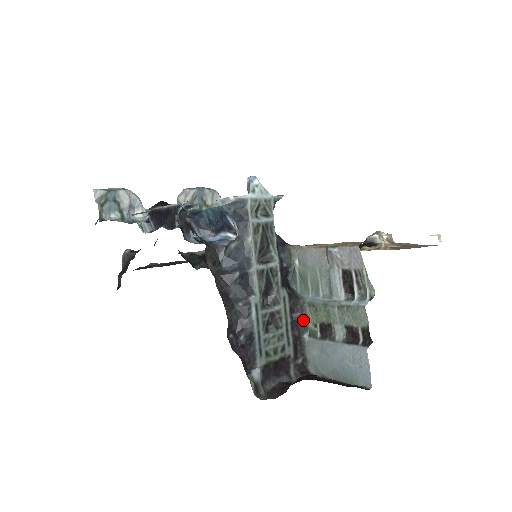
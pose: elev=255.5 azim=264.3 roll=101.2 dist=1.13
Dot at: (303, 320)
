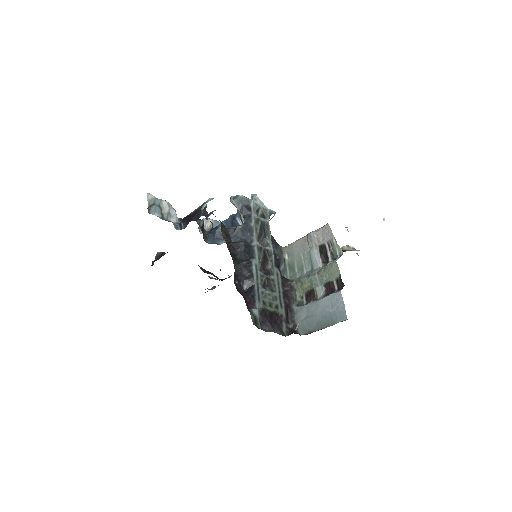
Dot at: (292, 293)
